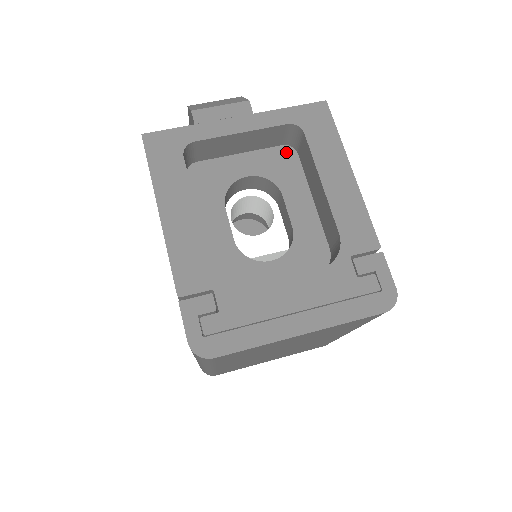
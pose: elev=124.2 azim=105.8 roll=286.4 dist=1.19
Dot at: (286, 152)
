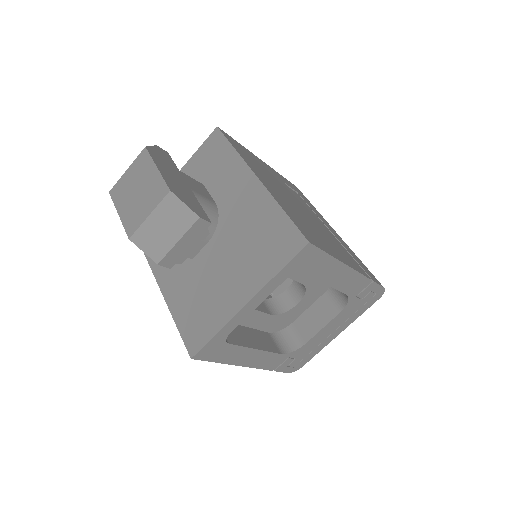
Dot at: occluded
